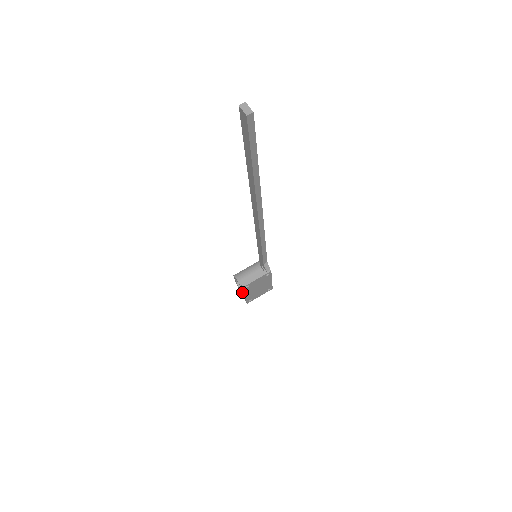
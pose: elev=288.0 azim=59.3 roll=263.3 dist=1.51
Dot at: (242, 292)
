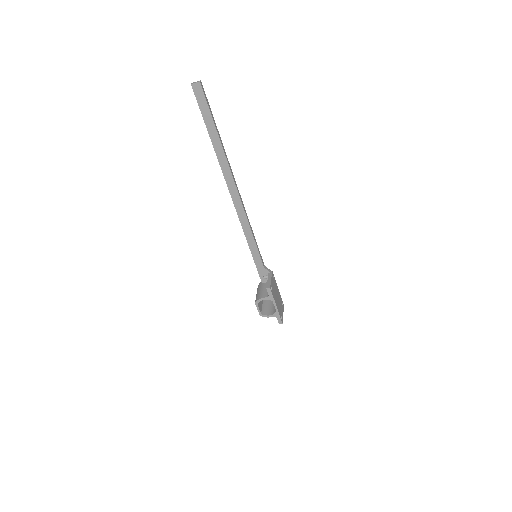
Dot at: (271, 314)
